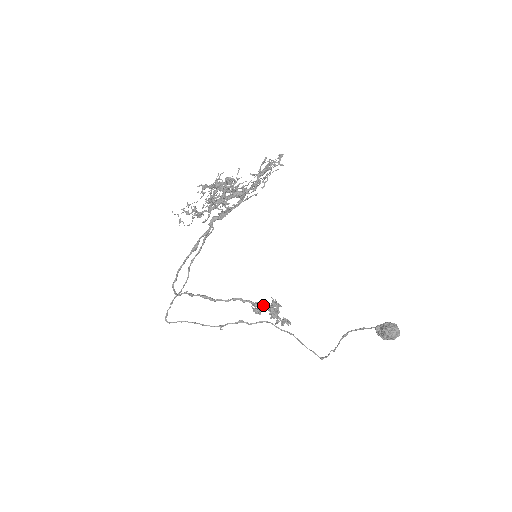
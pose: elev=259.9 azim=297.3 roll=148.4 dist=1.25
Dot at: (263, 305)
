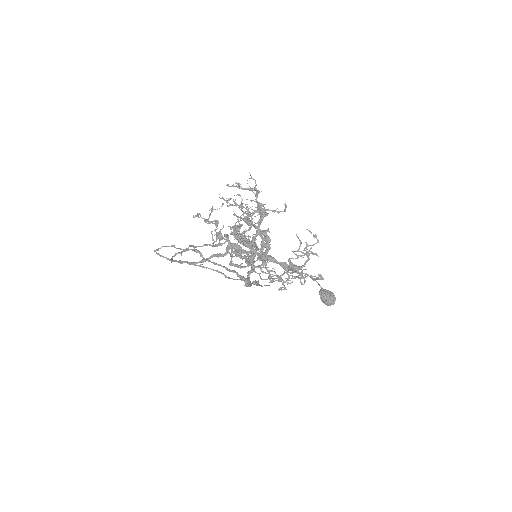
Dot at: (243, 278)
